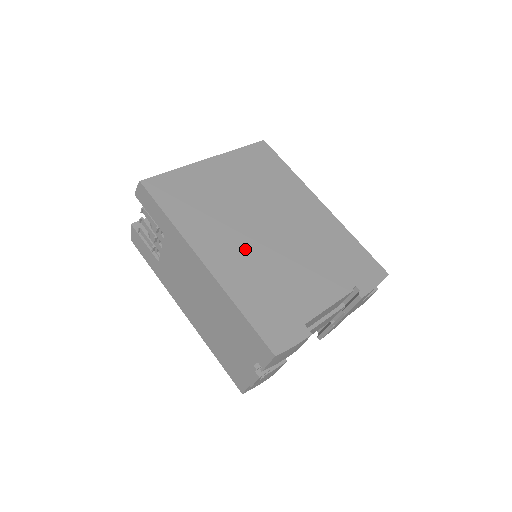
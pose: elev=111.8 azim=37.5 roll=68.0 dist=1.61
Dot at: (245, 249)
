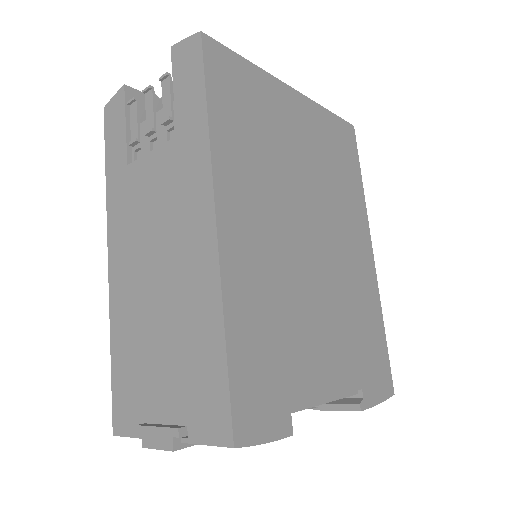
Dot at: (276, 245)
